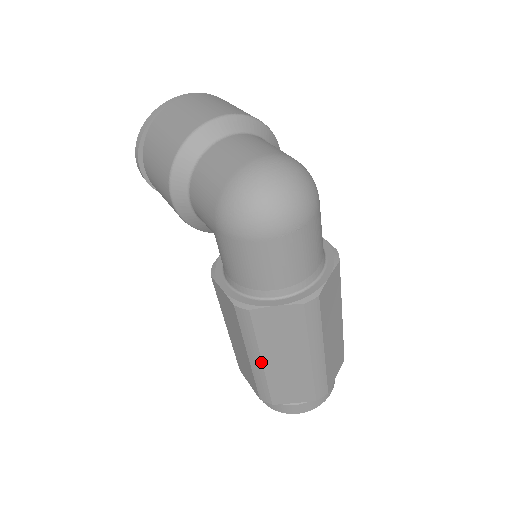
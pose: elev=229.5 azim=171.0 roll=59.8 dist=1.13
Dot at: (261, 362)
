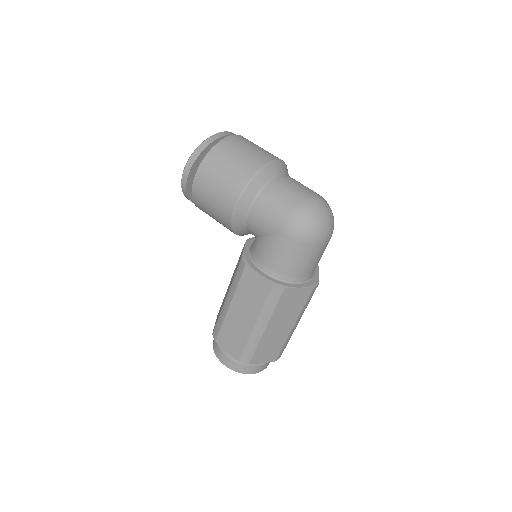
Dot at: (265, 329)
